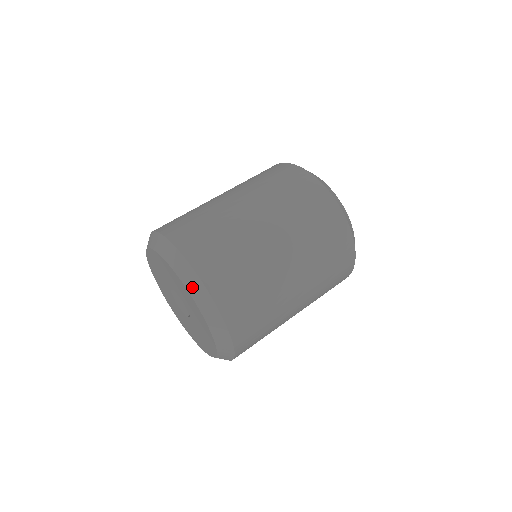
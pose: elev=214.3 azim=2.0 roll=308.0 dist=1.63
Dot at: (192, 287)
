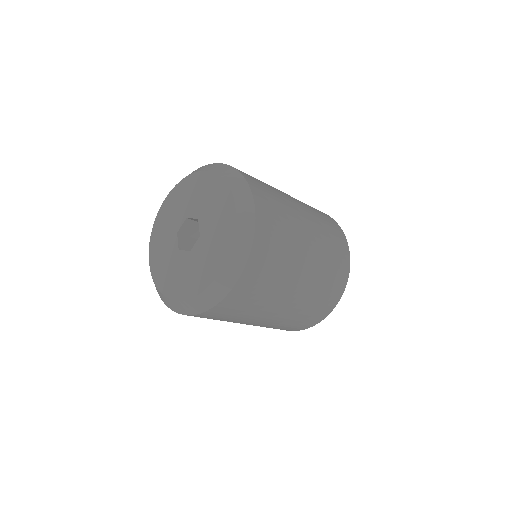
Dot at: (242, 231)
